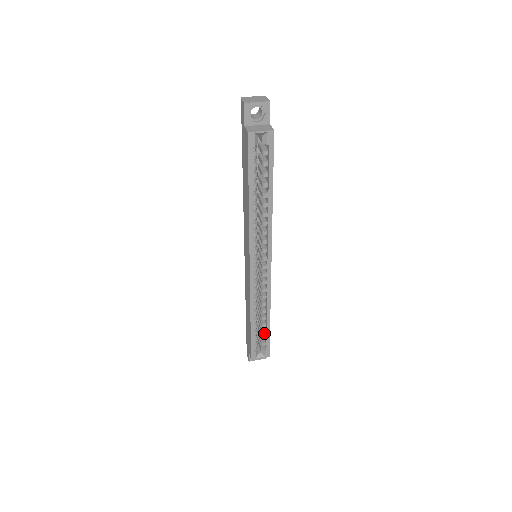
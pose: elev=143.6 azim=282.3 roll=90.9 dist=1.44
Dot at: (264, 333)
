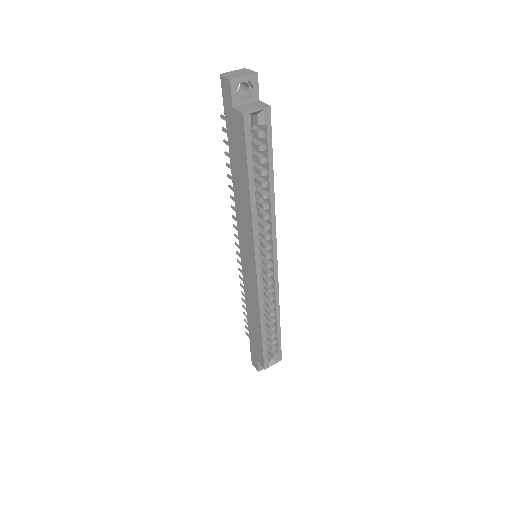
Dot at: occluded
